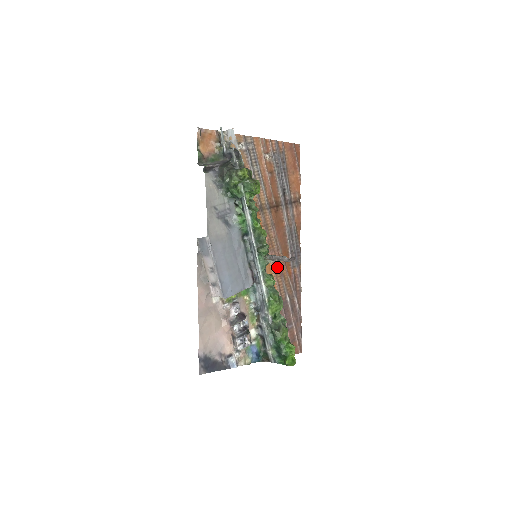
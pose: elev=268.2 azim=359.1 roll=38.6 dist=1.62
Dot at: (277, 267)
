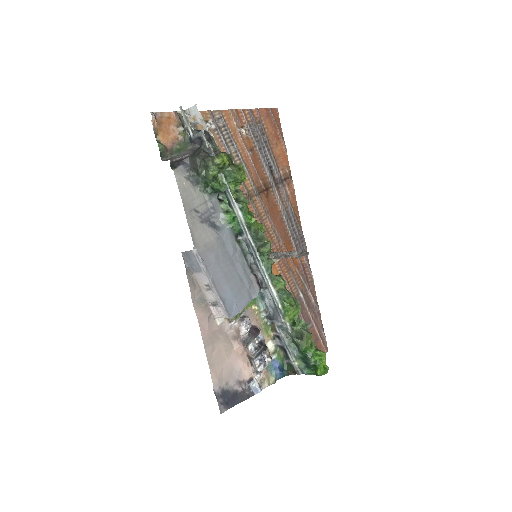
Dot at: (282, 261)
